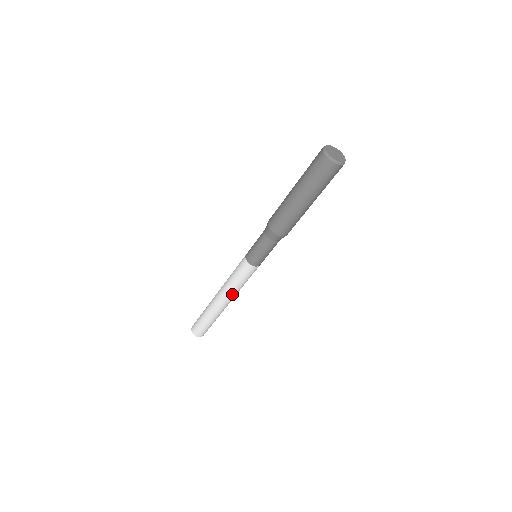
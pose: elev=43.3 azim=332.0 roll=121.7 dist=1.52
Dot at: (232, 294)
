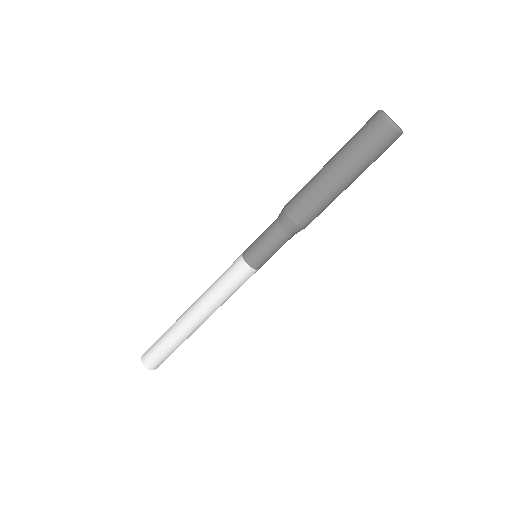
Dot at: (212, 307)
